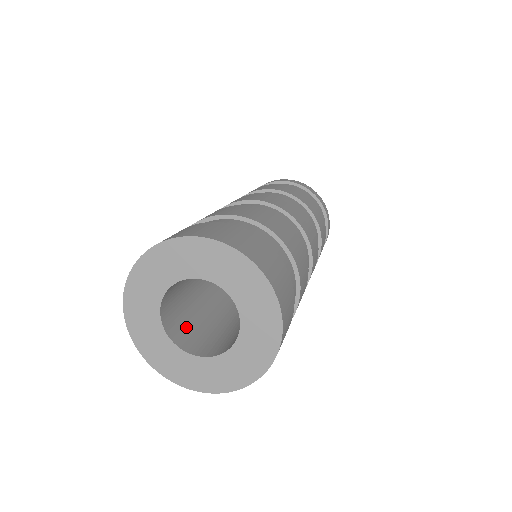
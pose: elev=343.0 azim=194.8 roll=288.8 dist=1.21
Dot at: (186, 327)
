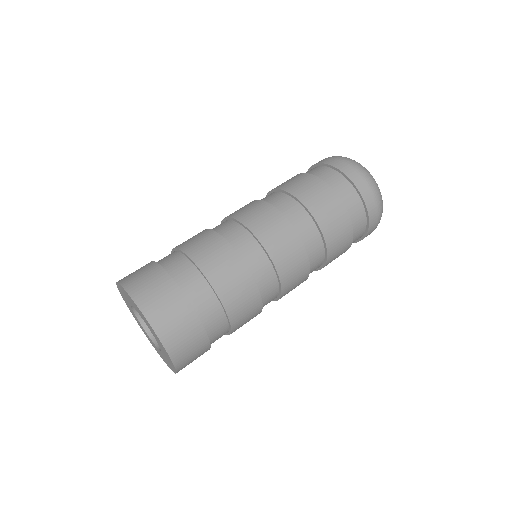
Dot at: occluded
